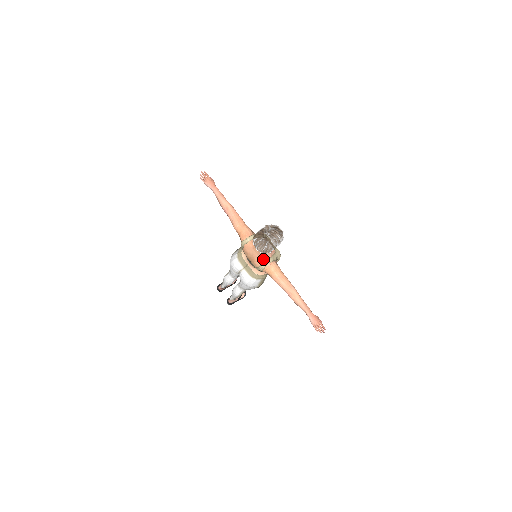
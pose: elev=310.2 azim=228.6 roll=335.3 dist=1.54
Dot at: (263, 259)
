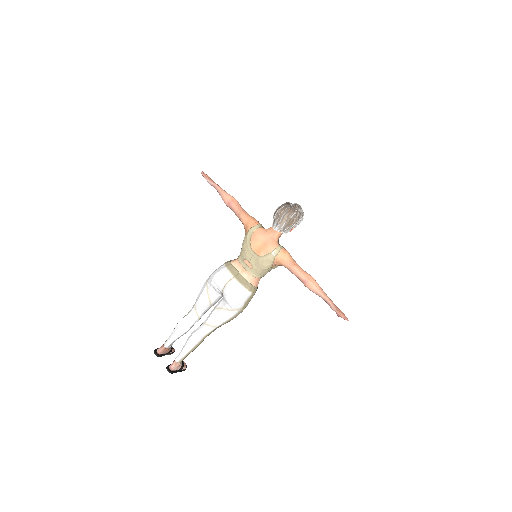
Dot at: (277, 243)
